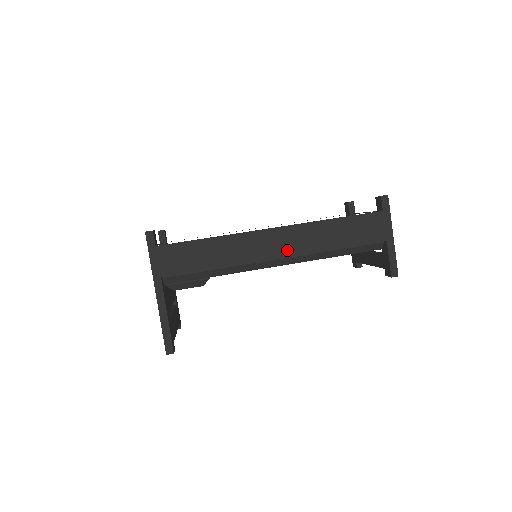
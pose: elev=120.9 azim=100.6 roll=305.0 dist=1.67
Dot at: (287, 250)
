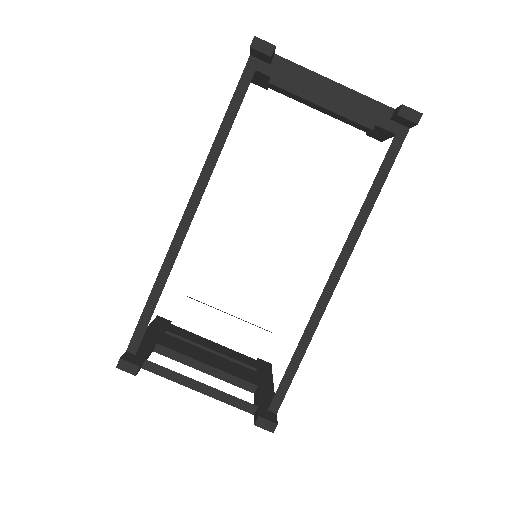
Dot at: occluded
